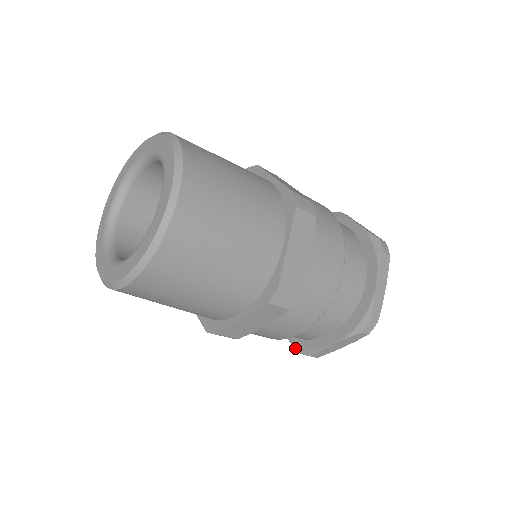
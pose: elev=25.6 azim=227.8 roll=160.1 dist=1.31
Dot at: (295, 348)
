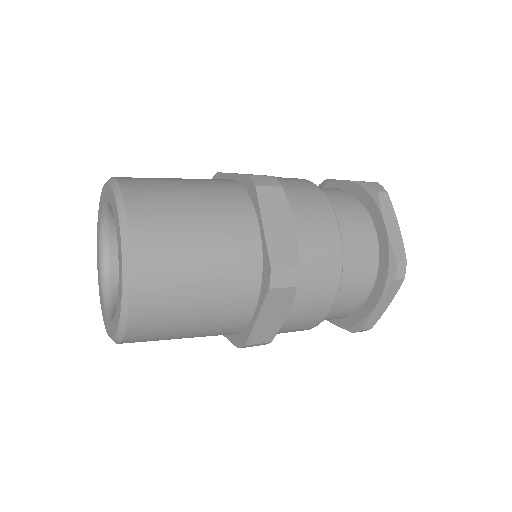
Dot at: occluded
